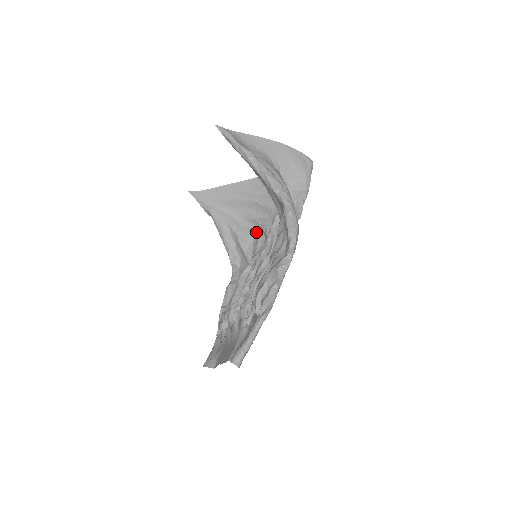
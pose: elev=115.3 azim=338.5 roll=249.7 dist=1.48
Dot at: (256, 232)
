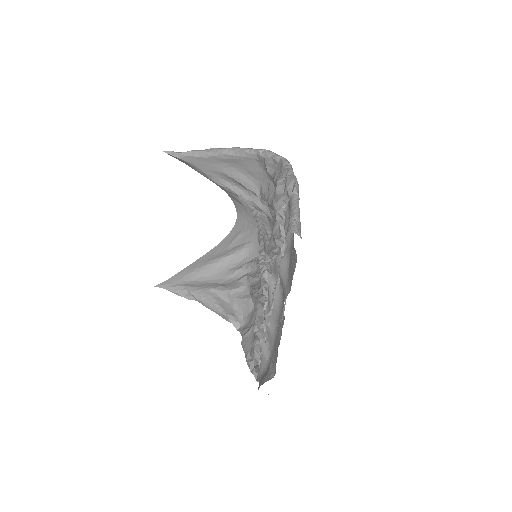
Dot at: (245, 276)
